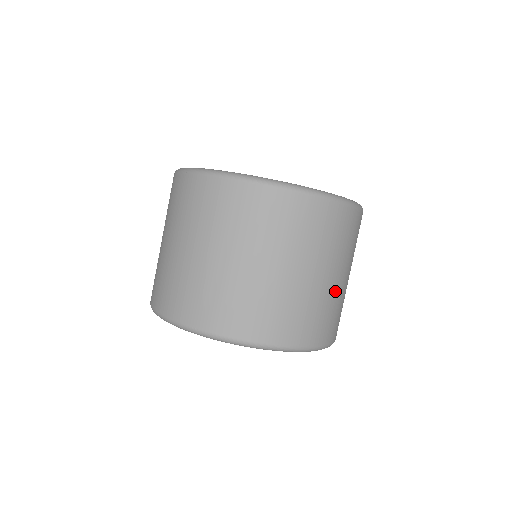
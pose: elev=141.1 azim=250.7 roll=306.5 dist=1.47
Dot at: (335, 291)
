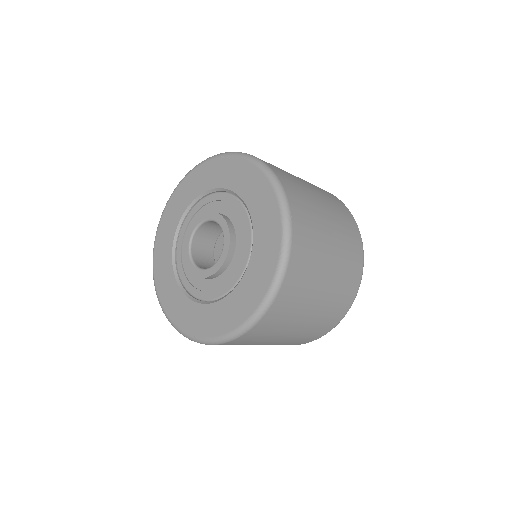
Dot at: (317, 207)
